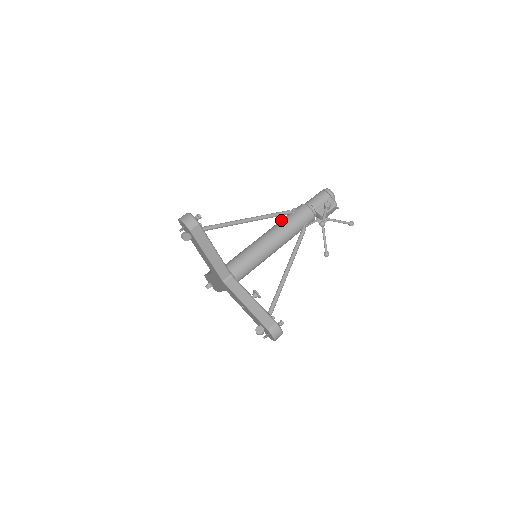
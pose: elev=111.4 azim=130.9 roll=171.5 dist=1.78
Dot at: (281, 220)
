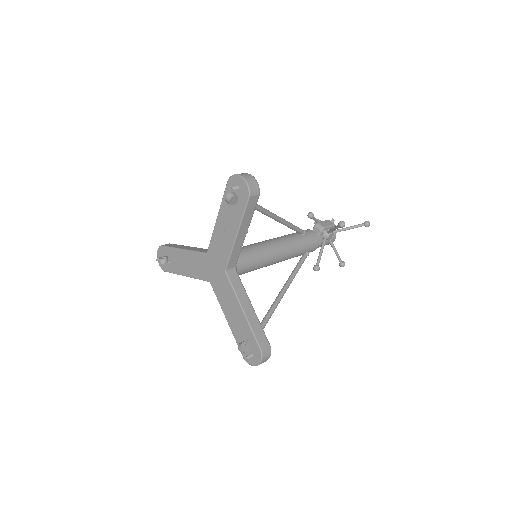
Dot at: occluded
